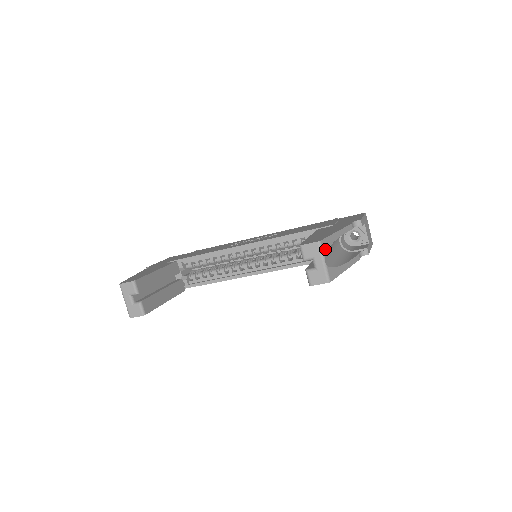
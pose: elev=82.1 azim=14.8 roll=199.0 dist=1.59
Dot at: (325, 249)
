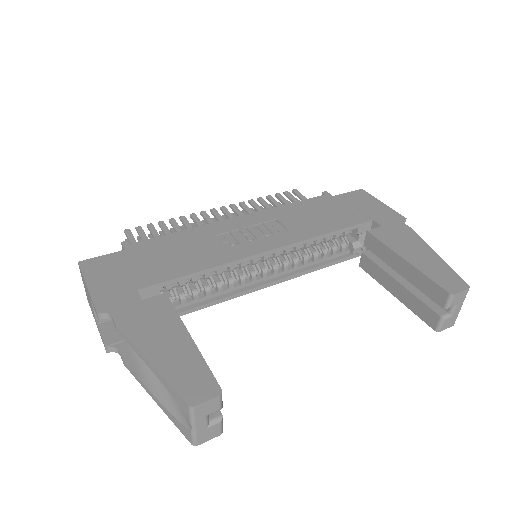
Dot at: occluded
